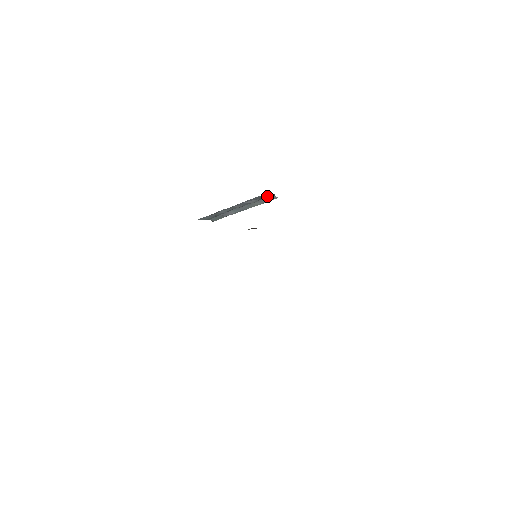
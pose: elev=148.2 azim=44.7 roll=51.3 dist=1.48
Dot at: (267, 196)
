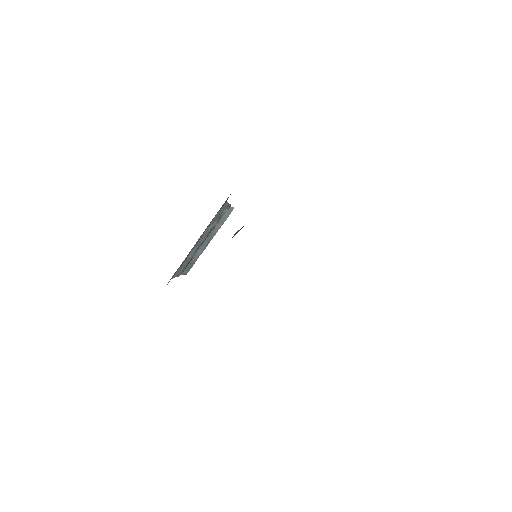
Dot at: (224, 210)
